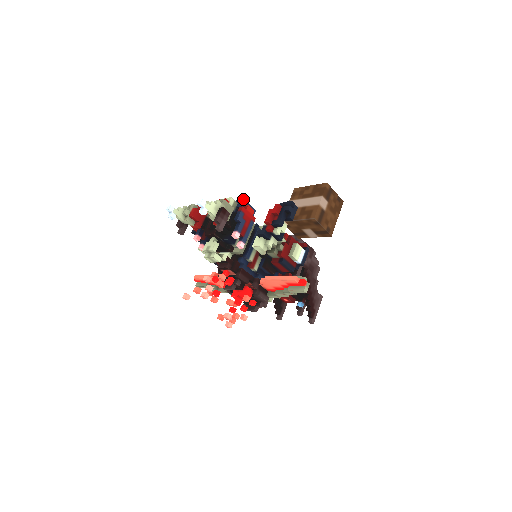
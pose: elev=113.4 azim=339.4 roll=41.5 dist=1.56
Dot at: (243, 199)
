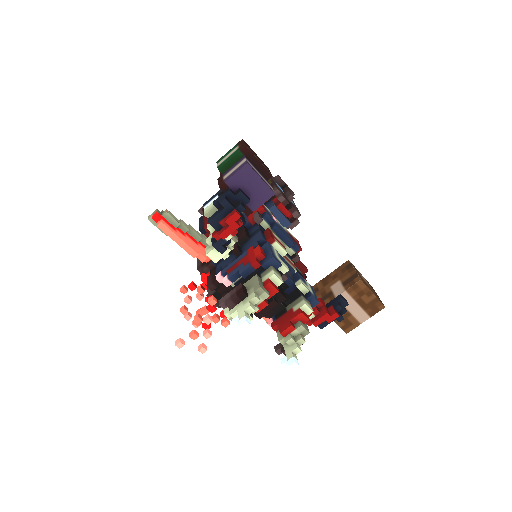
Dot at: occluded
